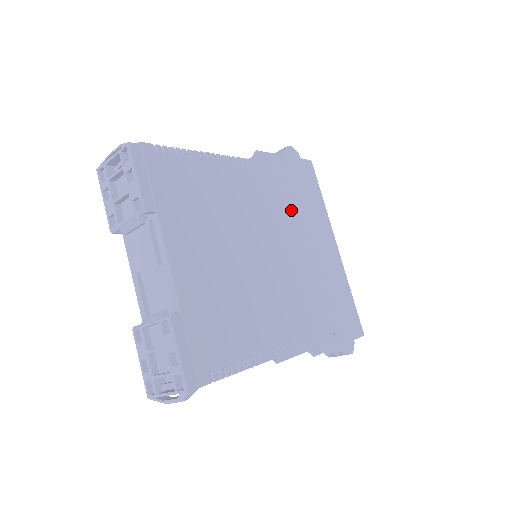
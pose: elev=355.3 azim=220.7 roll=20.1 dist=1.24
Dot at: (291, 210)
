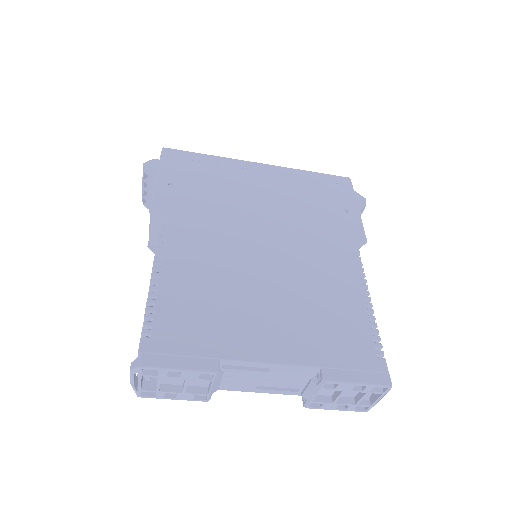
Dot at: (220, 200)
